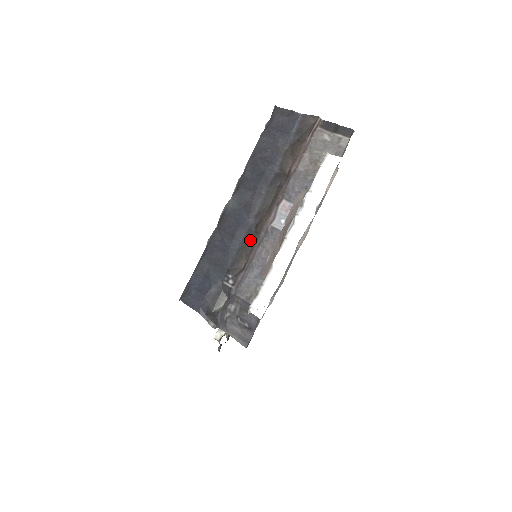
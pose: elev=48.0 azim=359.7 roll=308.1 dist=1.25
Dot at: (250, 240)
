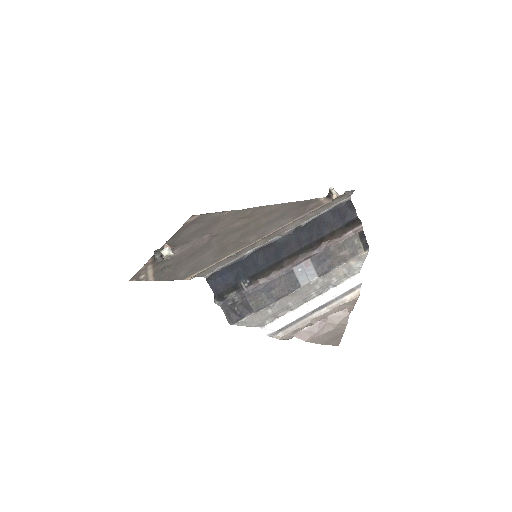
Dot at: (274, 268)
